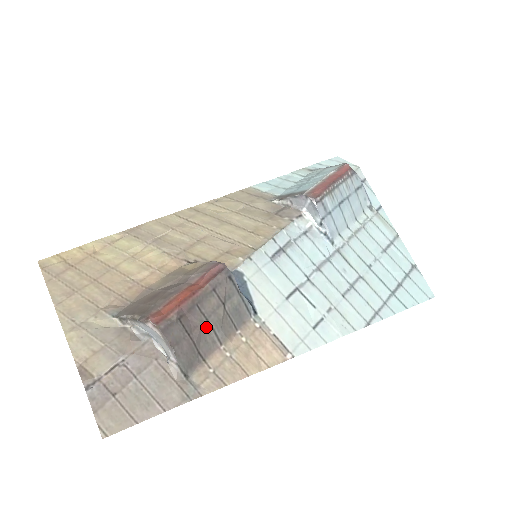
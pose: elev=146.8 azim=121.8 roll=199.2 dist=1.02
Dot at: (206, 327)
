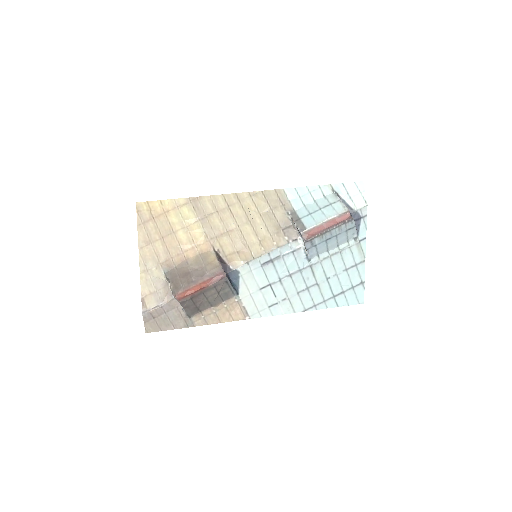
Dot at: (205, 301)
